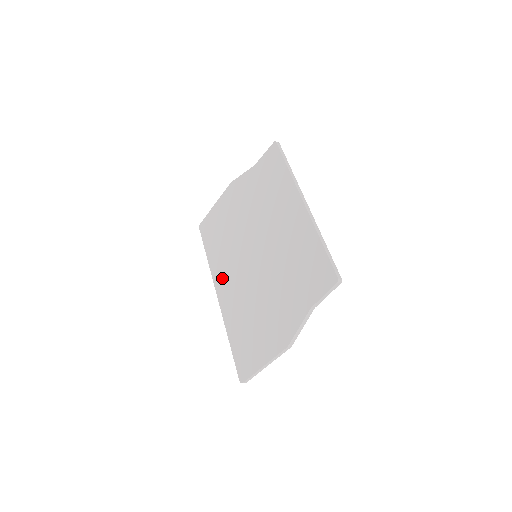
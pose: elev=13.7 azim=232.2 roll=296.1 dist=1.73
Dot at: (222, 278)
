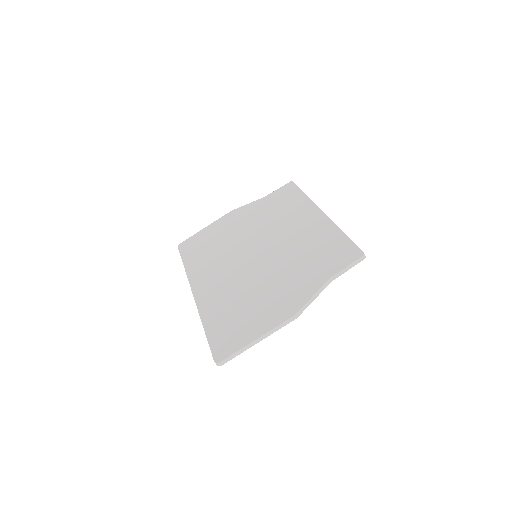
Dot at: (204, 278)
